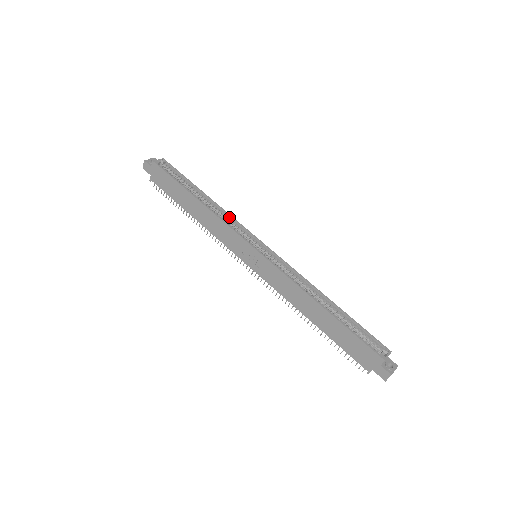
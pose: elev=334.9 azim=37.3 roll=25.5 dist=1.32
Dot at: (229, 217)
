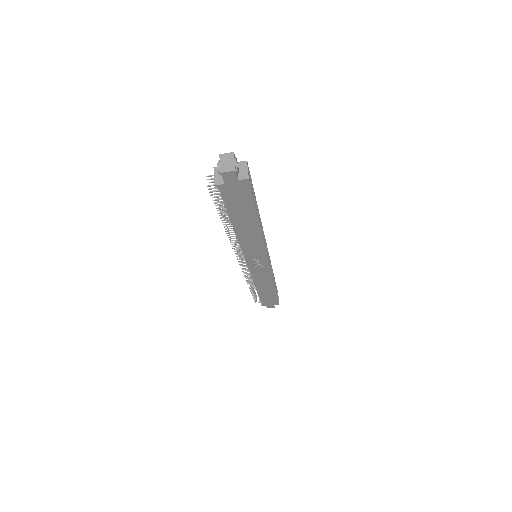
Dot at: (261, 229)
